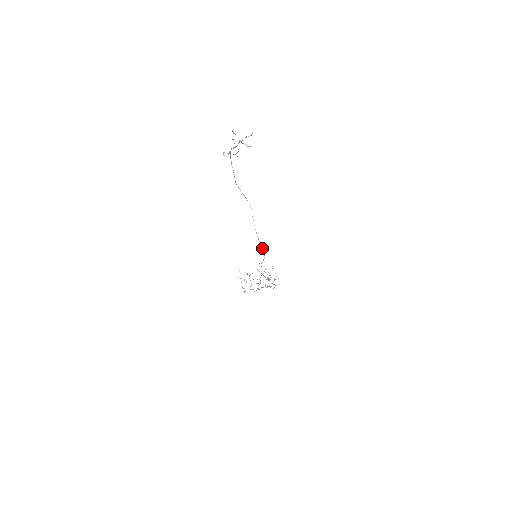
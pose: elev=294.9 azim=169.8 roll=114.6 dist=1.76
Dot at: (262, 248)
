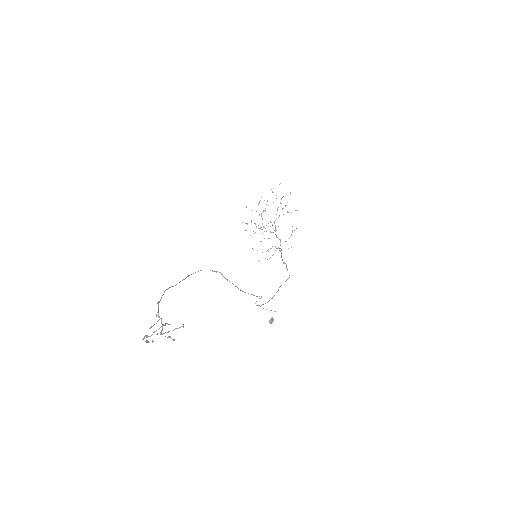
Dot at: occluded
